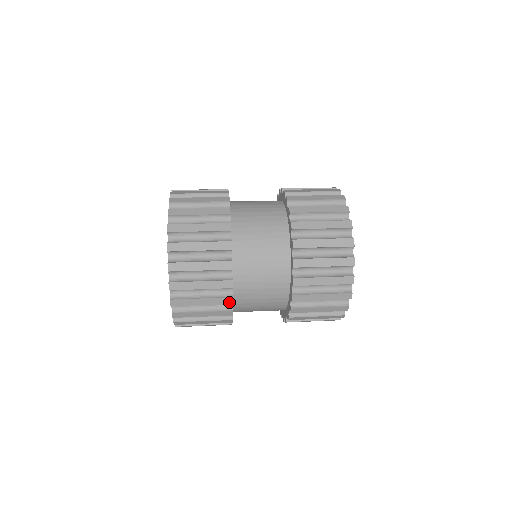
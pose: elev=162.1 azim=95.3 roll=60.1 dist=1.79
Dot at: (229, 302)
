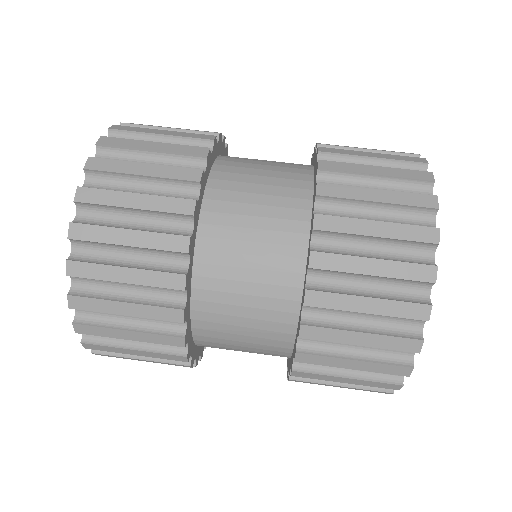
Dot at: (181, 359)
